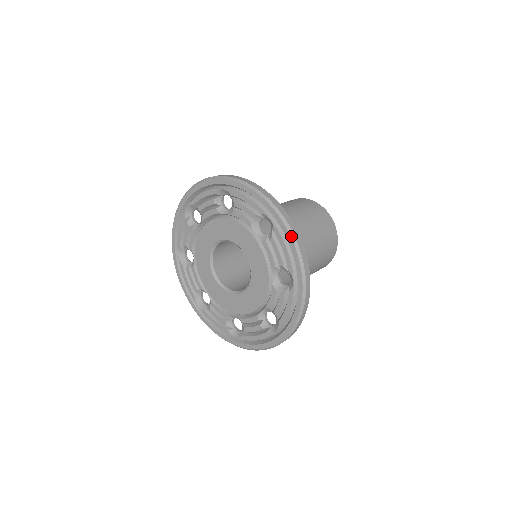
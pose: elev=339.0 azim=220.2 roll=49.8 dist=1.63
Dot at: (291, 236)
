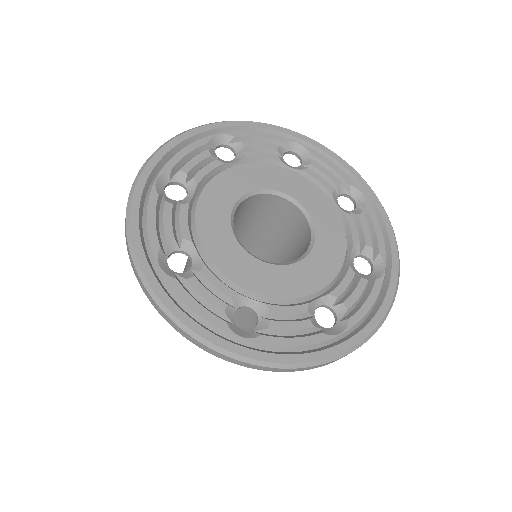
Dot at: (389, 220)
